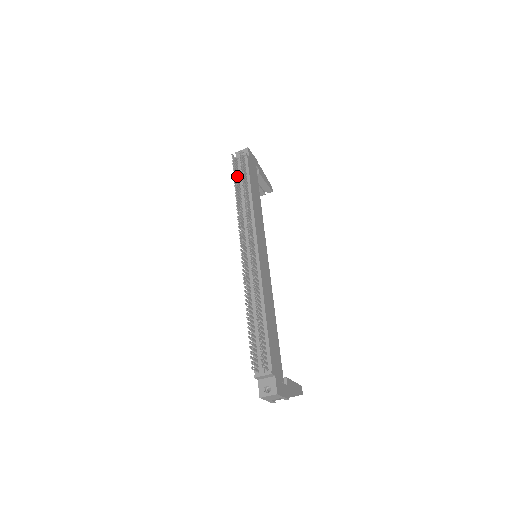
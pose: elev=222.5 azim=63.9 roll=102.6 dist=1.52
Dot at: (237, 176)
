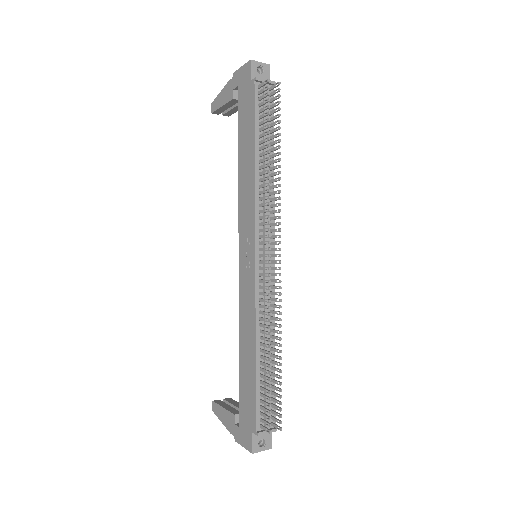
Dot at: (264, 120)
